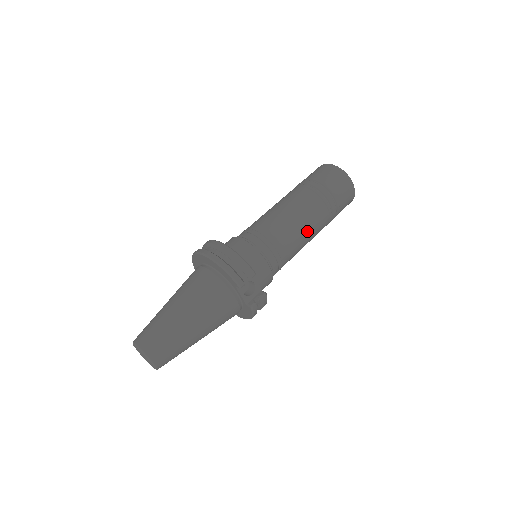
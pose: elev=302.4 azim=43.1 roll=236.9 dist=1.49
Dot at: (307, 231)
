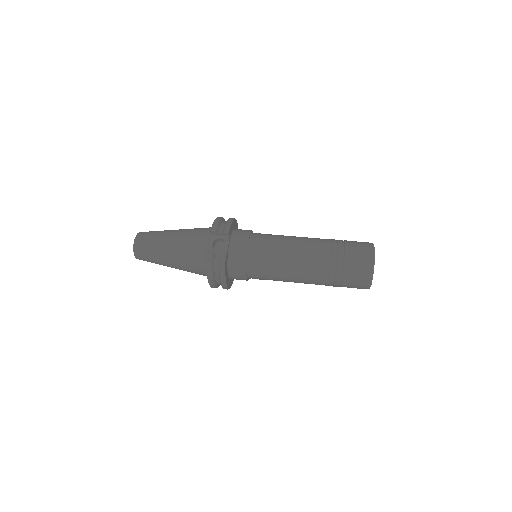
Dot at: (300, 255)
